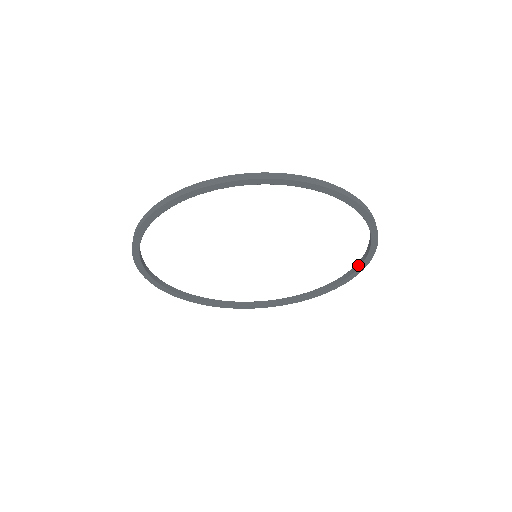
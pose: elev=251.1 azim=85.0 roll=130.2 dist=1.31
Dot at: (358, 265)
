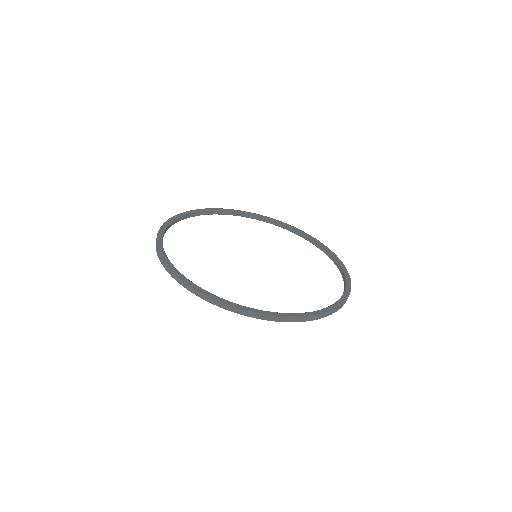
Dot at: (327, 253)
